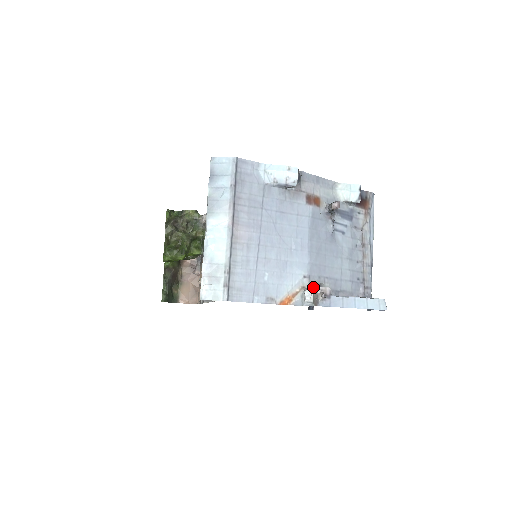
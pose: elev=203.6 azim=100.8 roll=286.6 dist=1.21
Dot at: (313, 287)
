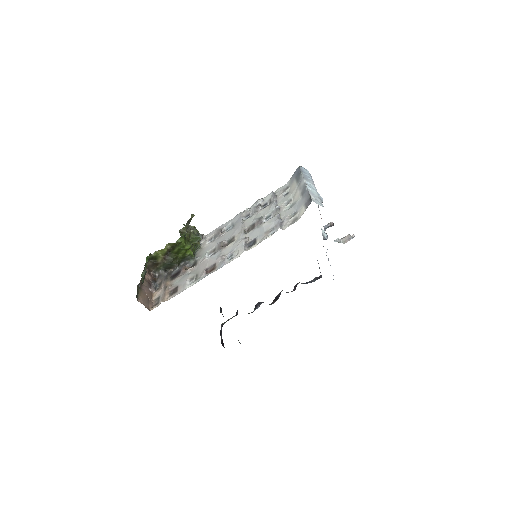
Dot at: occluded
